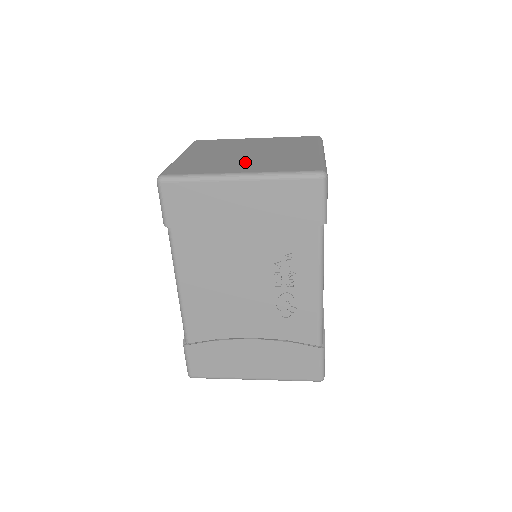
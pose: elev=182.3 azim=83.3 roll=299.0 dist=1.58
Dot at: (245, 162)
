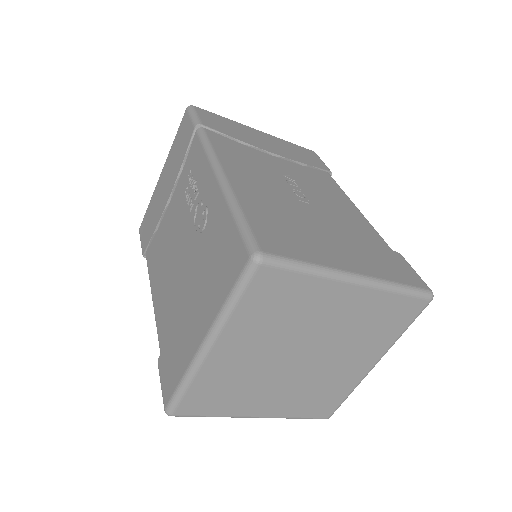
Dot at: occluded
